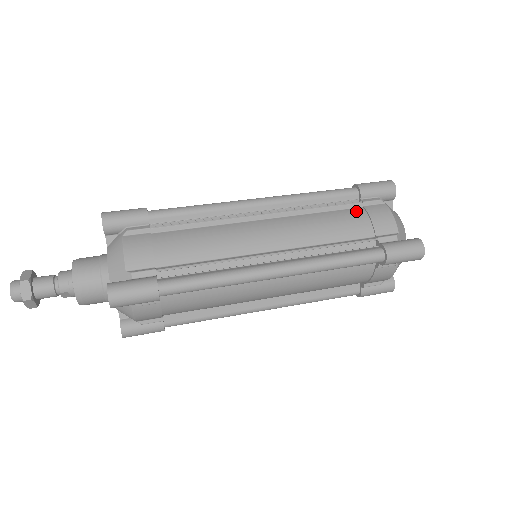
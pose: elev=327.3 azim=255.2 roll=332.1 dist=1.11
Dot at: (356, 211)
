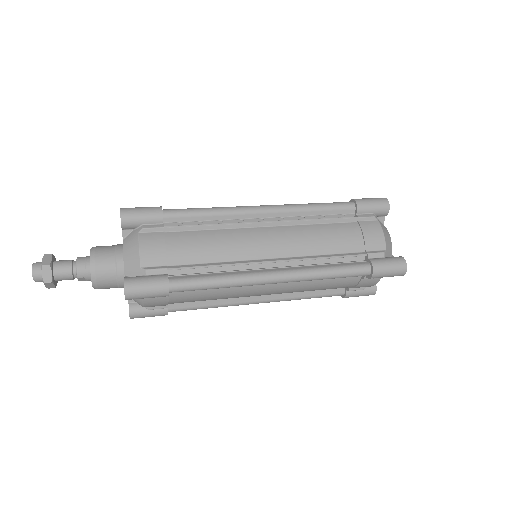
Dot at: (351, 226)
